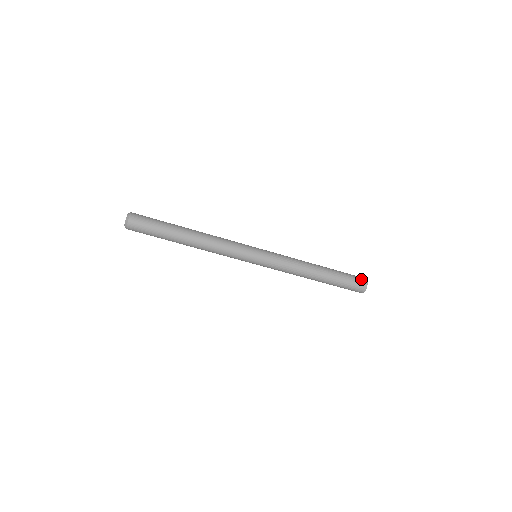
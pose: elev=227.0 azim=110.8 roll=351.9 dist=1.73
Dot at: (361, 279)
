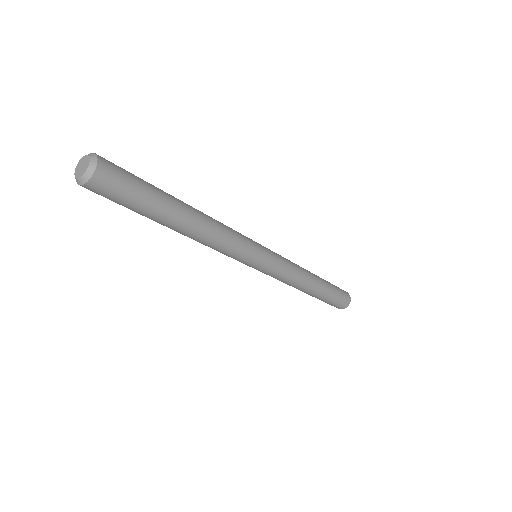
Dot at: (346, 301)
